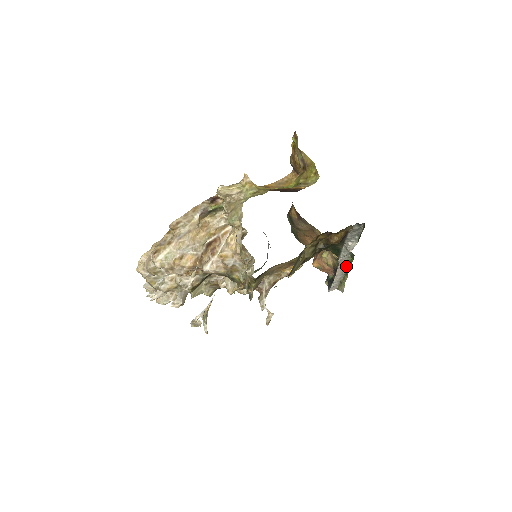
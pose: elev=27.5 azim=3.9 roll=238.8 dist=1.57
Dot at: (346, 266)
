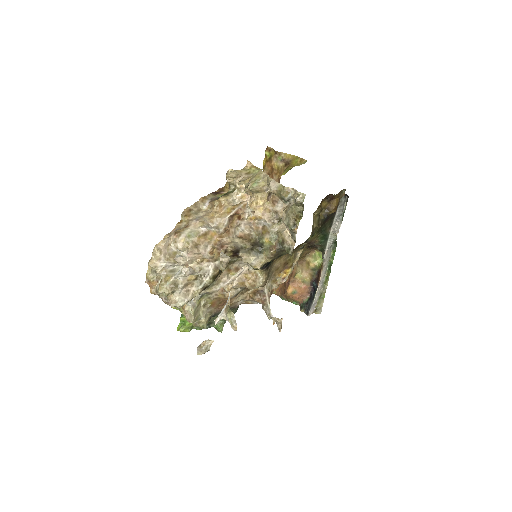
Dot at: (327, 268)
